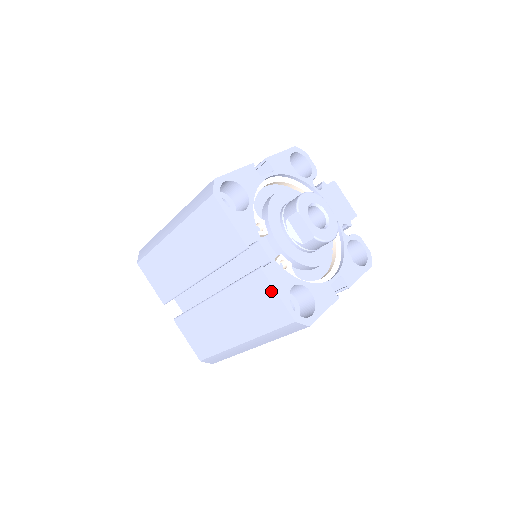
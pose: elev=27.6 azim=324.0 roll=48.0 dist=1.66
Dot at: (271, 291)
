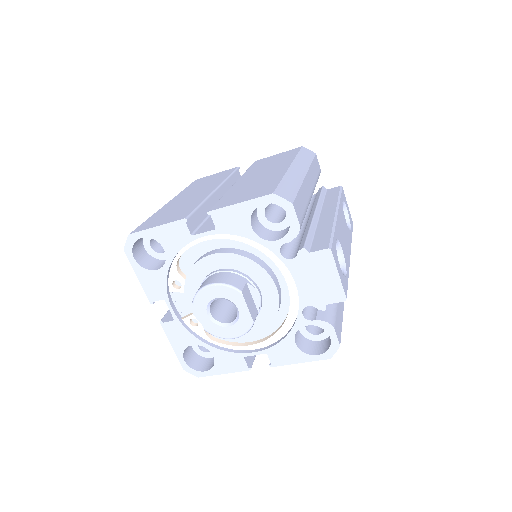
Dot at: (171, 339)
